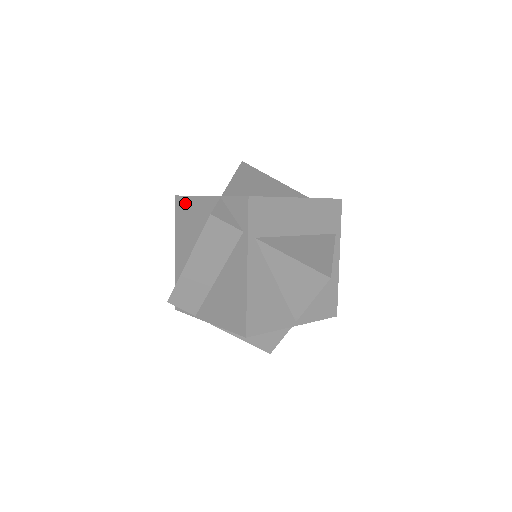
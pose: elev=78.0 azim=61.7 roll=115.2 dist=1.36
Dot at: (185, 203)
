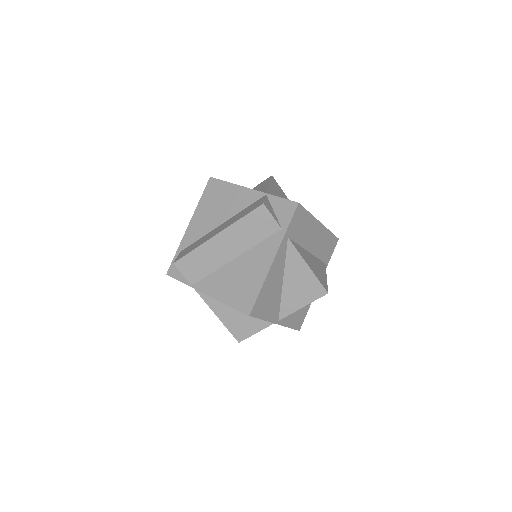
Dot at: (221, 187)
